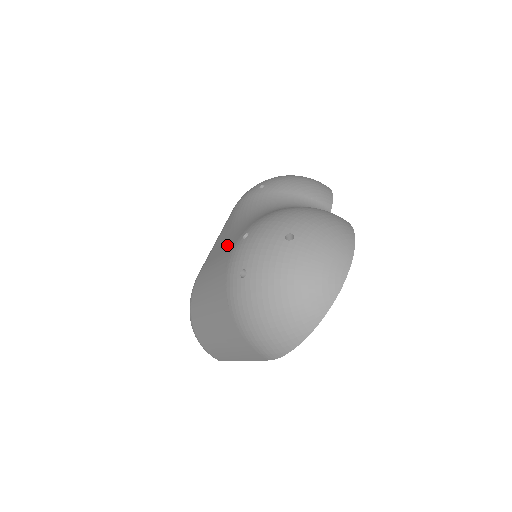
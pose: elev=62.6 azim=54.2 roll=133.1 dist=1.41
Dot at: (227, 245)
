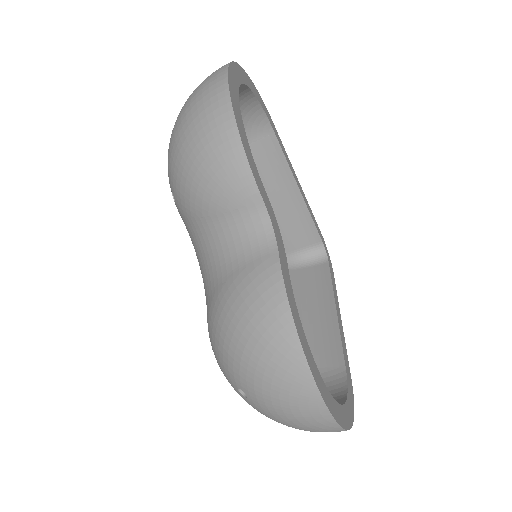
Dot at: occluded
